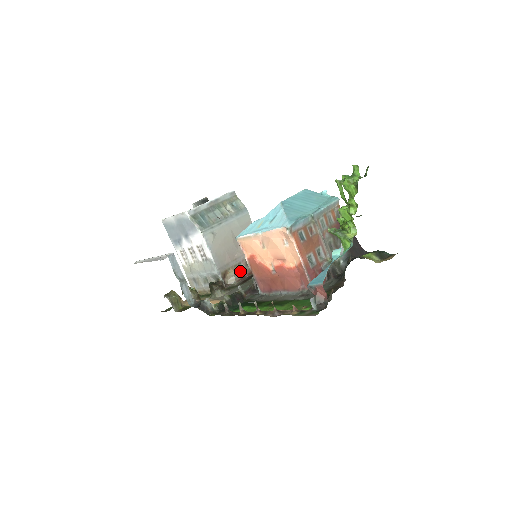
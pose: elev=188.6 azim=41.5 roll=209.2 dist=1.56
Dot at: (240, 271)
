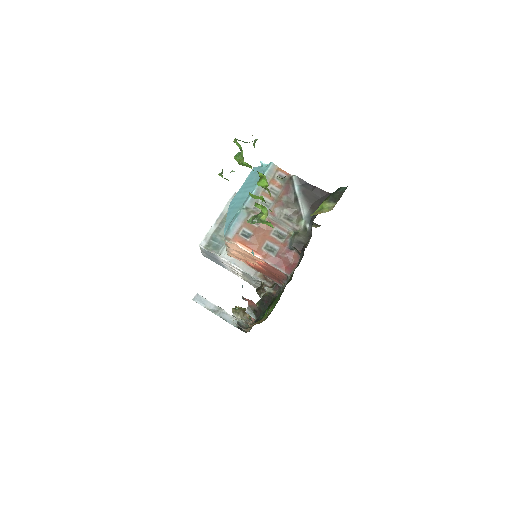
Dot at: occluded
